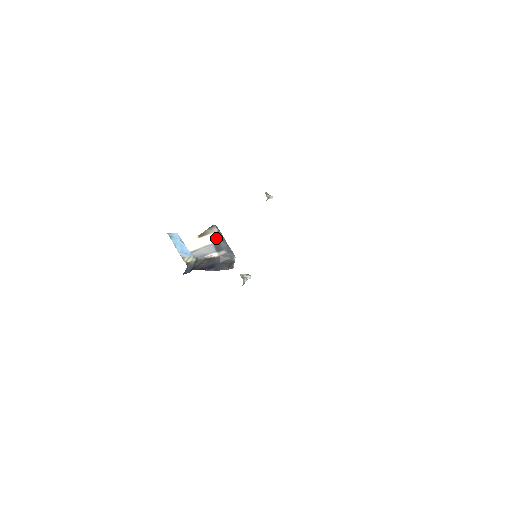
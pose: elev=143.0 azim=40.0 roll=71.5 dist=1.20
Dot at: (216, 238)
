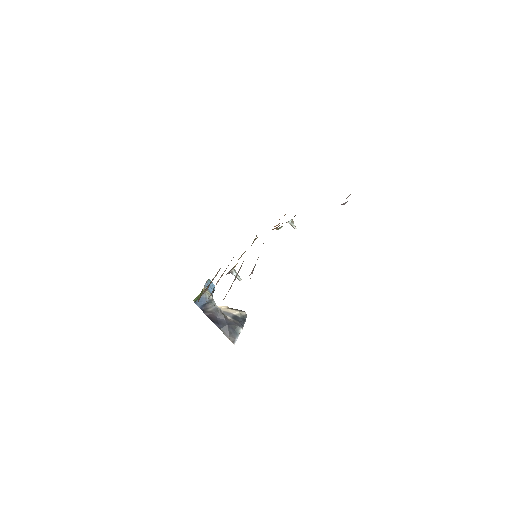
Dot at: (239, 315)
